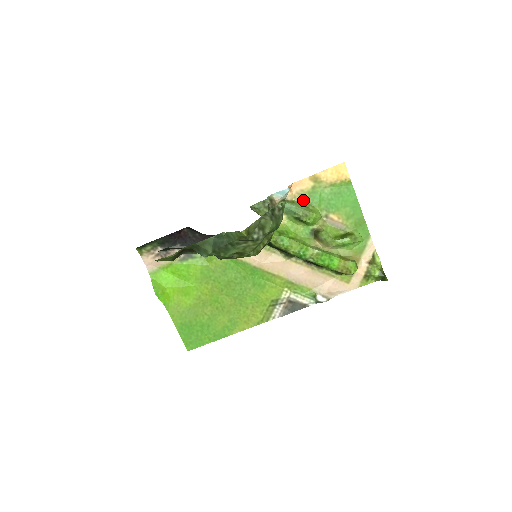
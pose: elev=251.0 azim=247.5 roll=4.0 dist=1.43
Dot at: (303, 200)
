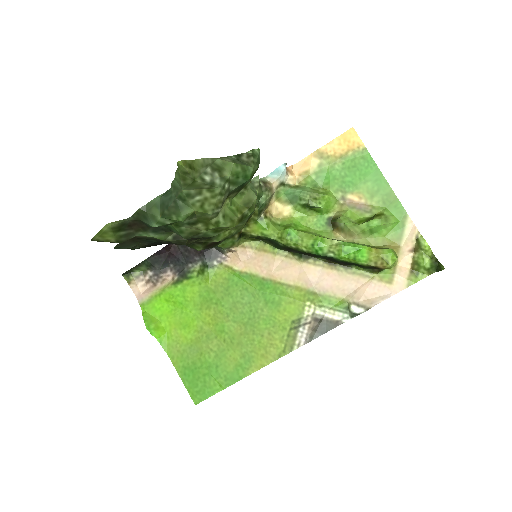
Dot at: (309, 183)
